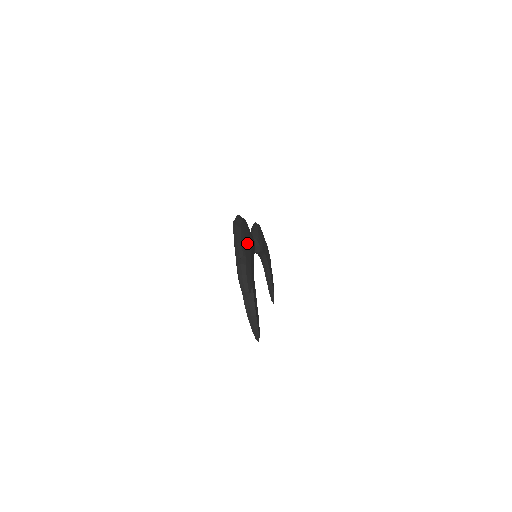
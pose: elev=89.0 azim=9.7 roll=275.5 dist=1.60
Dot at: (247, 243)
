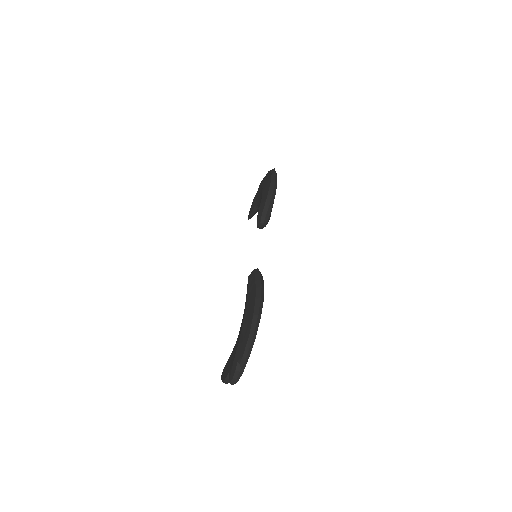
Dot at: occluded
